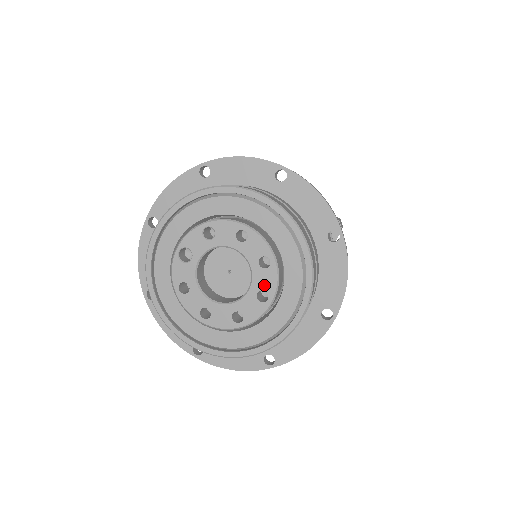
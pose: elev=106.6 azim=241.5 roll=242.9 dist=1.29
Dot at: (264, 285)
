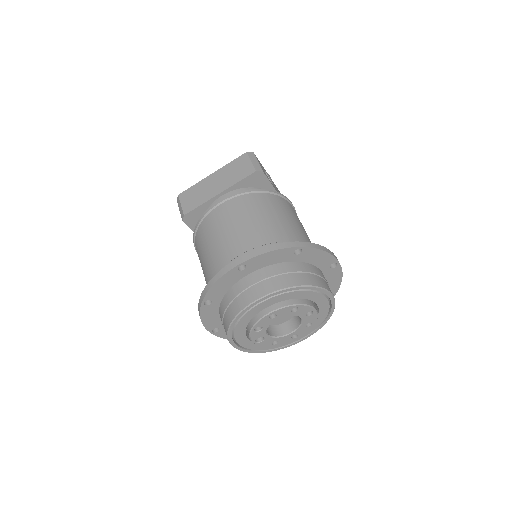
Dot at: (305, 312)
